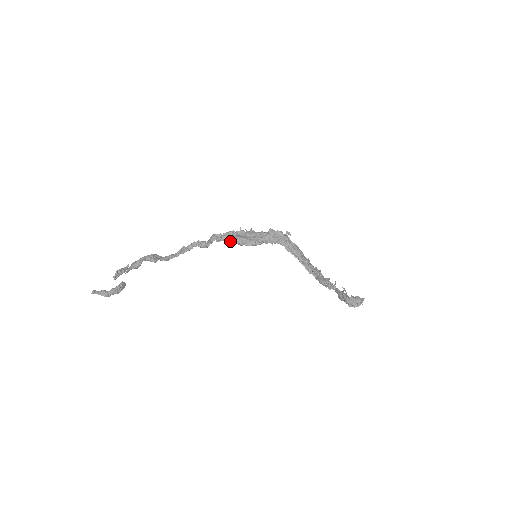
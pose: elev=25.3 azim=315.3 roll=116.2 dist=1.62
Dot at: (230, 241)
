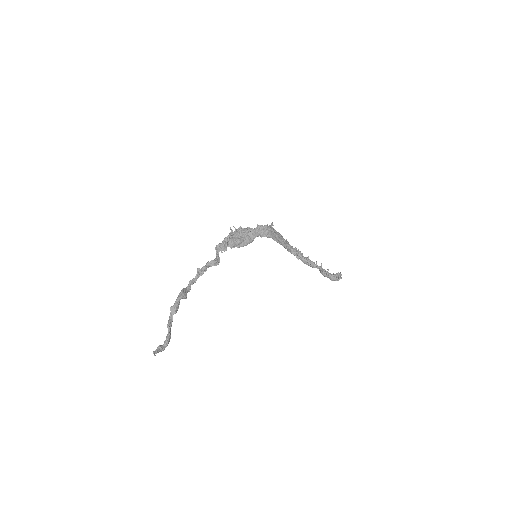
Dot at: (231, 247)
